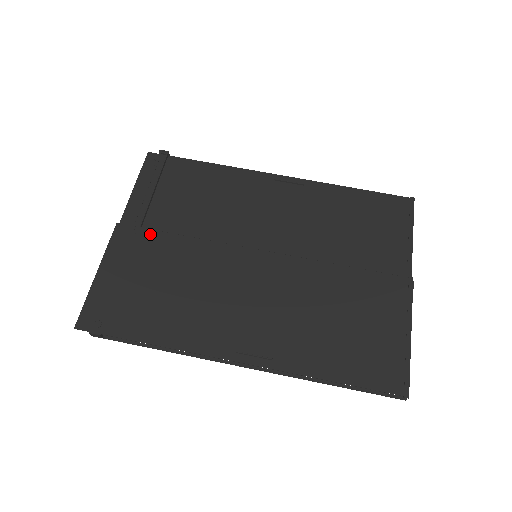
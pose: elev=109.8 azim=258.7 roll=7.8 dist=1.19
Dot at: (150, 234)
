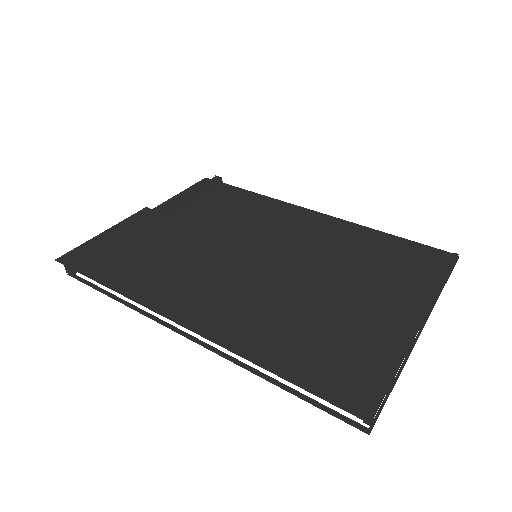
Dot at: (168, 219)
